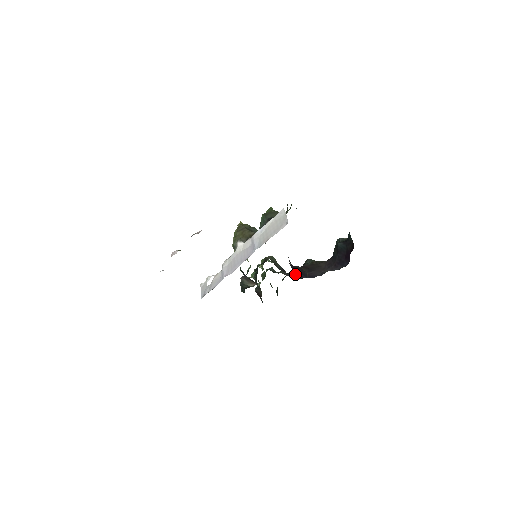
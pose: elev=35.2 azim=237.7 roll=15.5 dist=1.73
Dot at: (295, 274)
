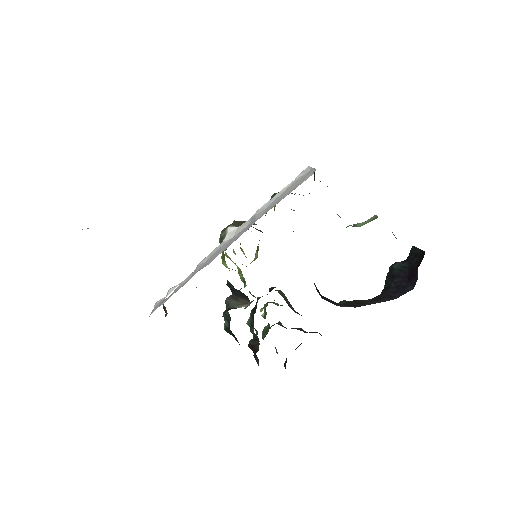
Dot at: (321, 296)
